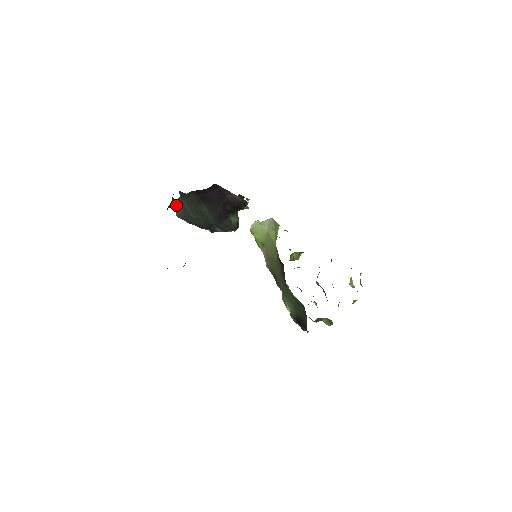
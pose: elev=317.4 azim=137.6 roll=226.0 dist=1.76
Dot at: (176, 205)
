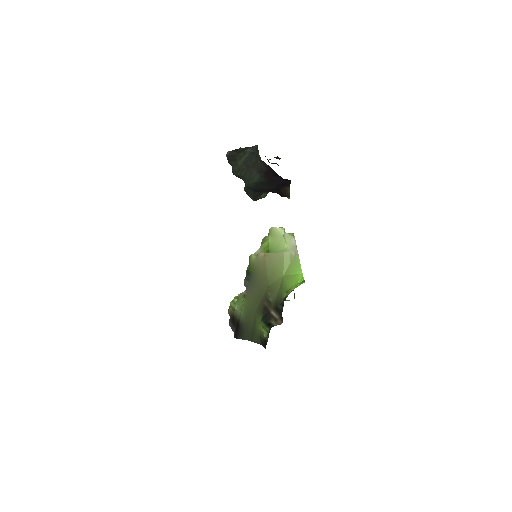
Dot at: (239, 149)
